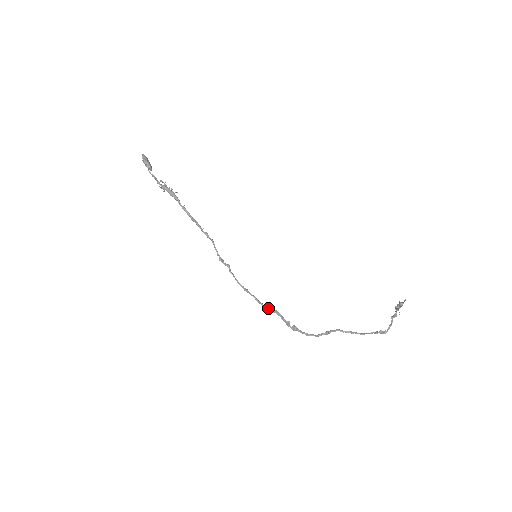
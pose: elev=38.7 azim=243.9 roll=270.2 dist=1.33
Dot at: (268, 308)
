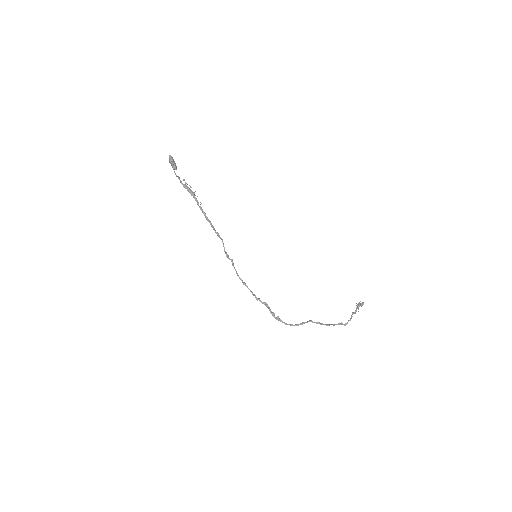
Dot at: (259, 299)
